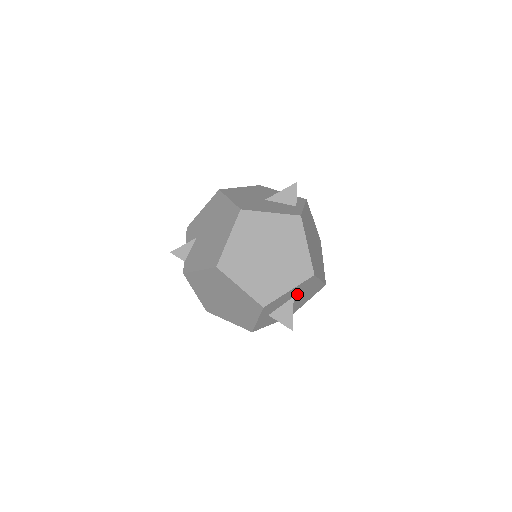
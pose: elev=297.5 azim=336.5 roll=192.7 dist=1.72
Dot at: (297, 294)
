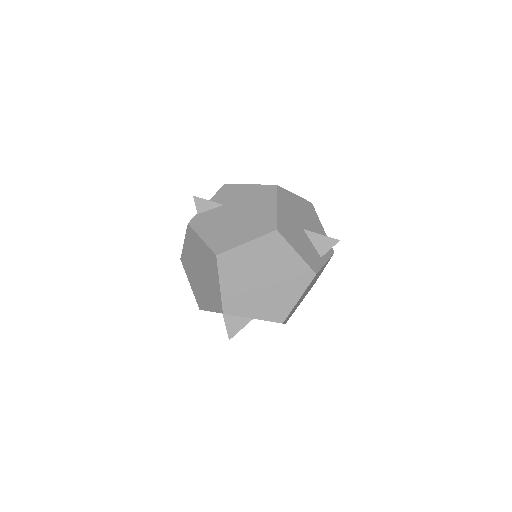
Dot at: occluded
